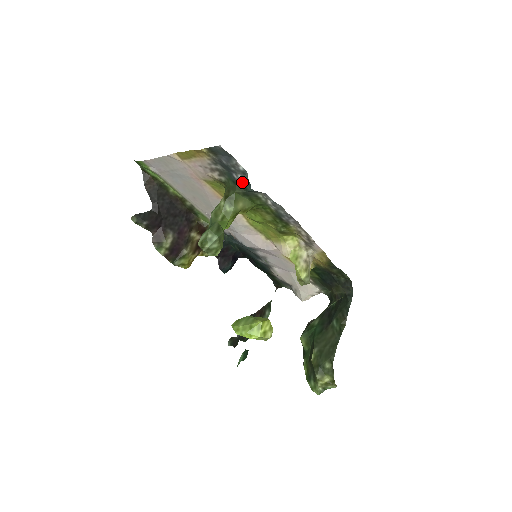
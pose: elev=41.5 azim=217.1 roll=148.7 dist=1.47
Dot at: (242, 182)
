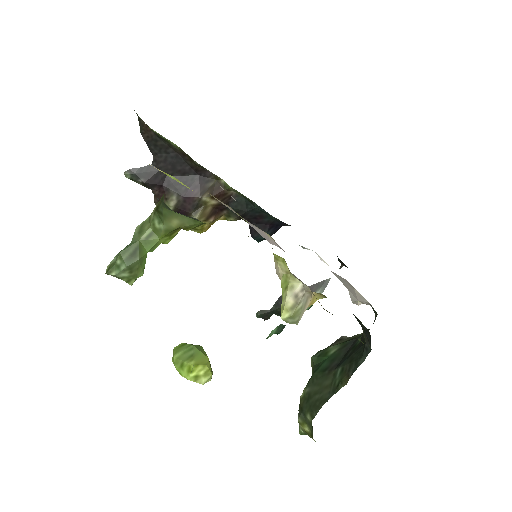
Dot at: occluded
